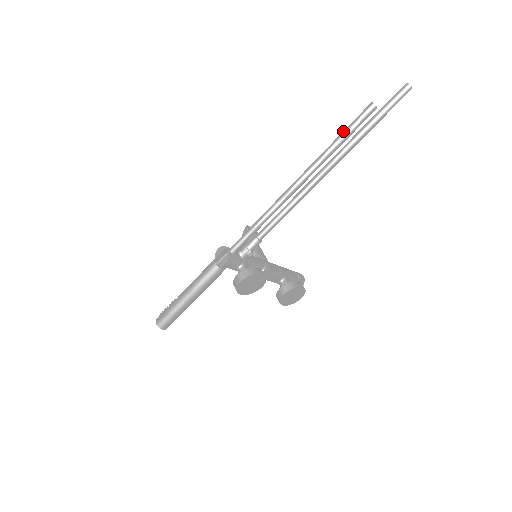
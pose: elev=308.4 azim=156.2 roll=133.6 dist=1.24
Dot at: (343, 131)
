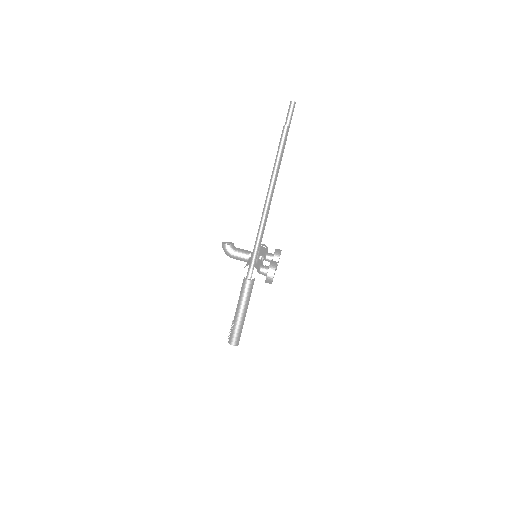
Dot at: (278, 151)
